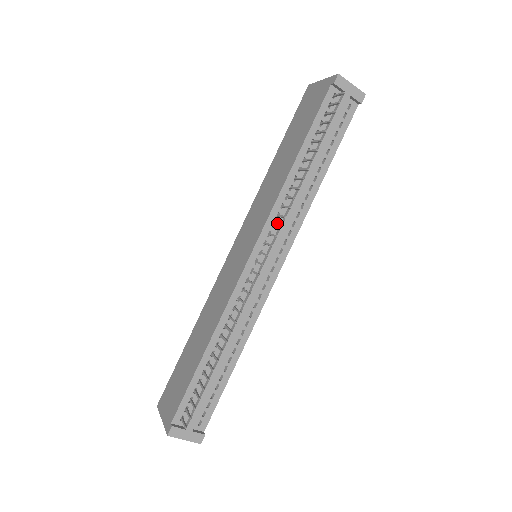
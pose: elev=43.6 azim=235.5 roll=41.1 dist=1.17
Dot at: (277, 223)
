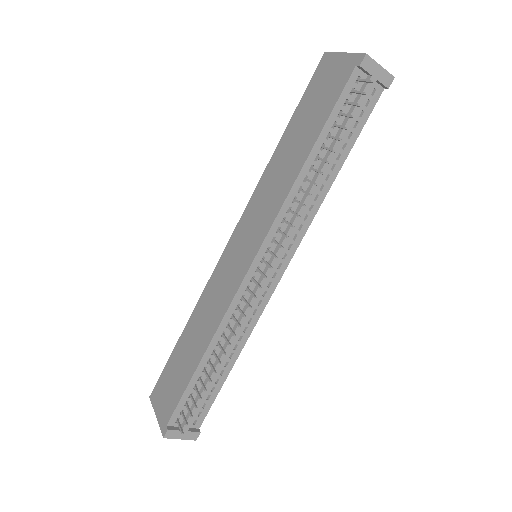
Dot at: (282, 228)
